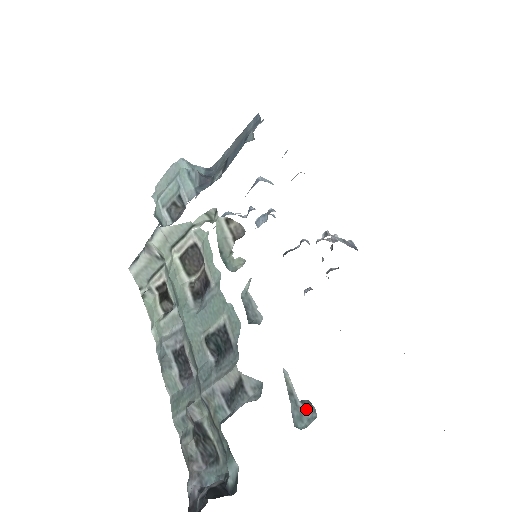
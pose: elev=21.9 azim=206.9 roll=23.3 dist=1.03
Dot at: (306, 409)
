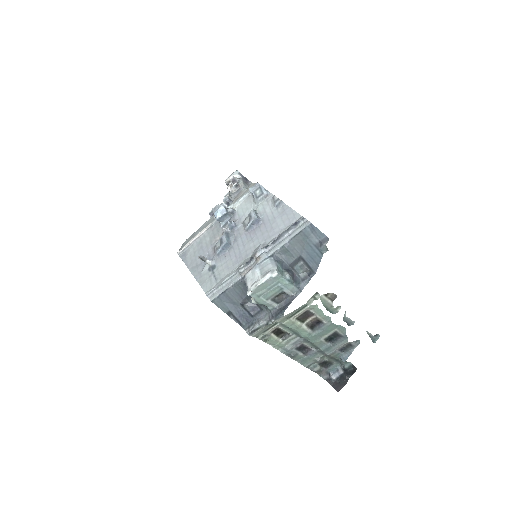
Dot at: (376, 336)
